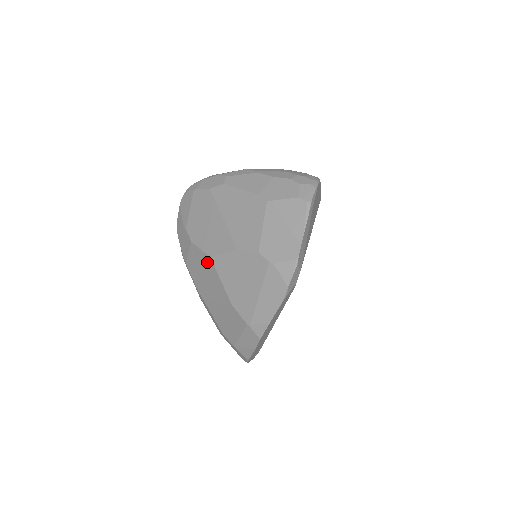
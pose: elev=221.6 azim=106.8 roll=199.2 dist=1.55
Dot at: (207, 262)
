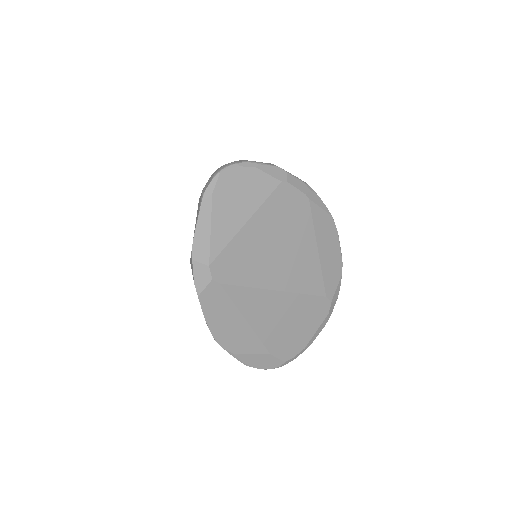
Dot at: occluded
